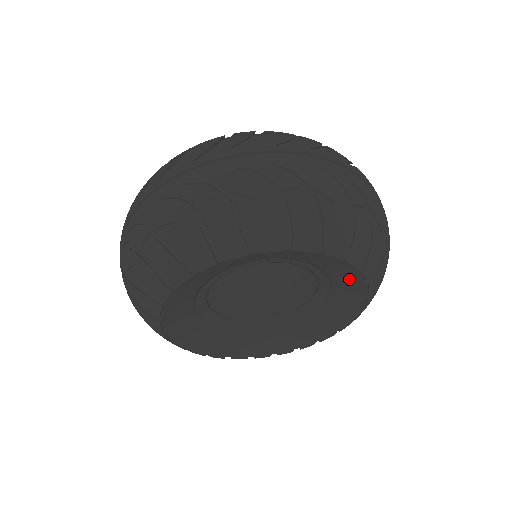
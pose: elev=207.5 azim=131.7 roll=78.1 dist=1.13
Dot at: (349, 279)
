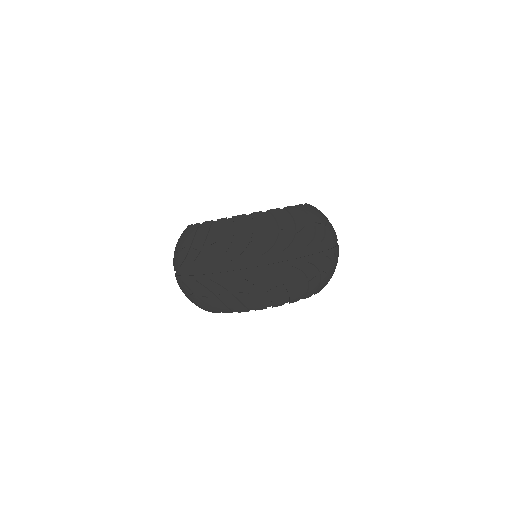
Dot at: occluded
